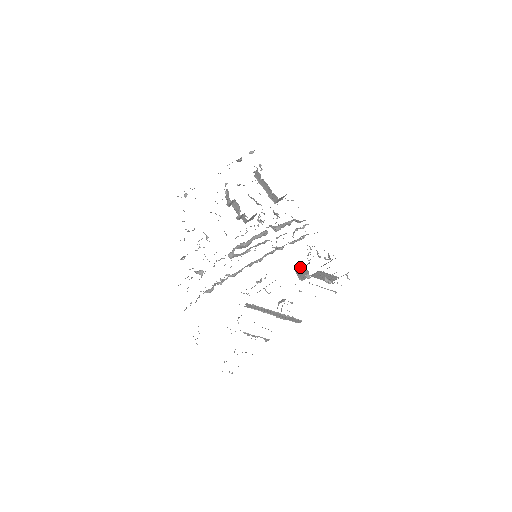
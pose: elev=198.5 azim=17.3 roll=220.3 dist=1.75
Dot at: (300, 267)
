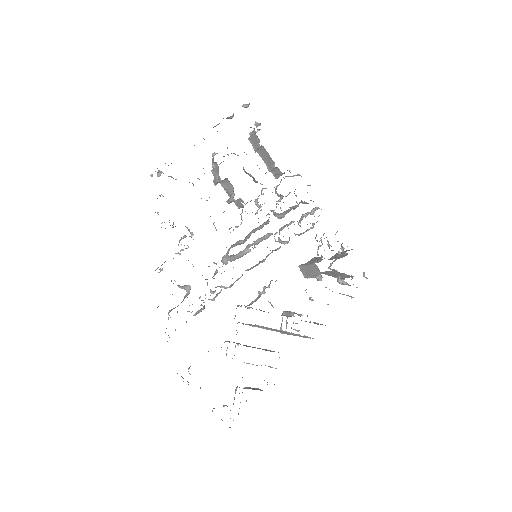
Dot at: (308, 265)
